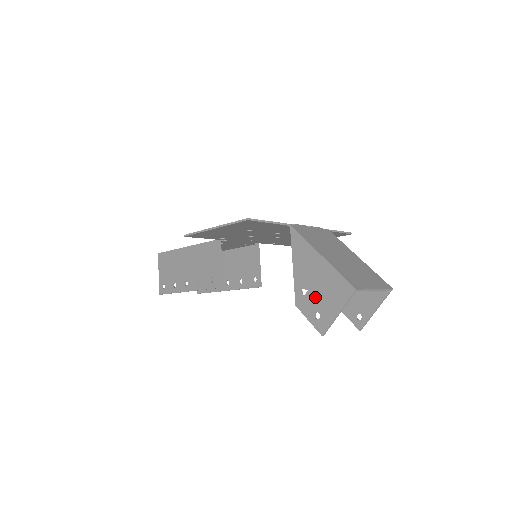
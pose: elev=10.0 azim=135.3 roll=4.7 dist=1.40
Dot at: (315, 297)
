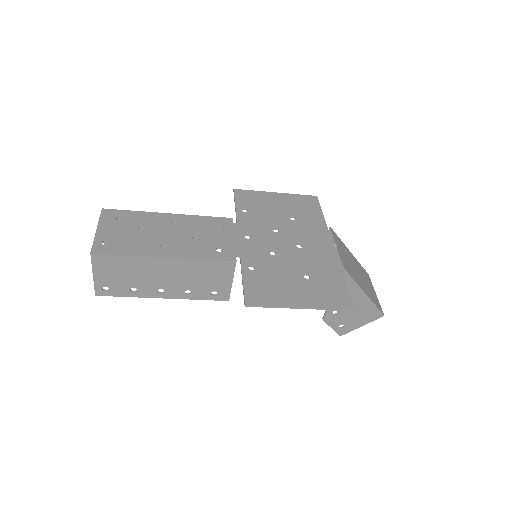
Dot at: (346, 317)
